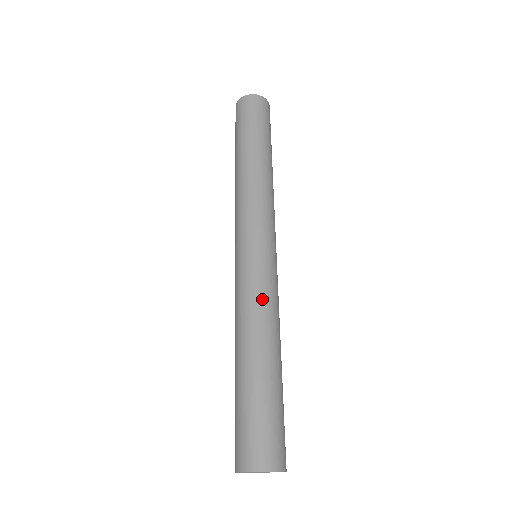
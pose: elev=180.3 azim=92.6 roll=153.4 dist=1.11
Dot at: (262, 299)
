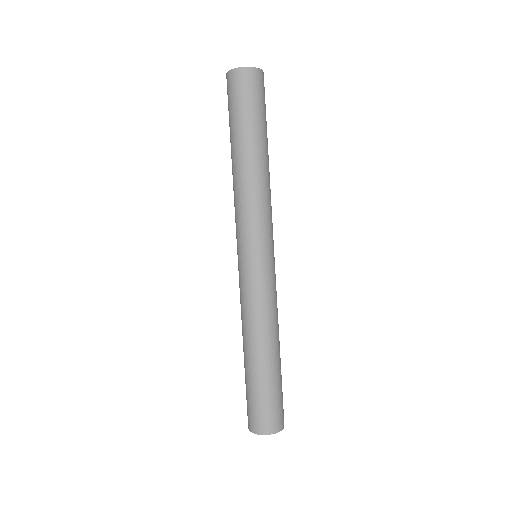
Dot at: (256, 307)
